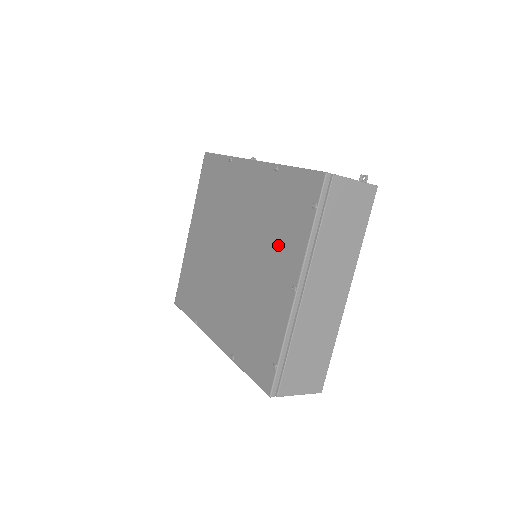
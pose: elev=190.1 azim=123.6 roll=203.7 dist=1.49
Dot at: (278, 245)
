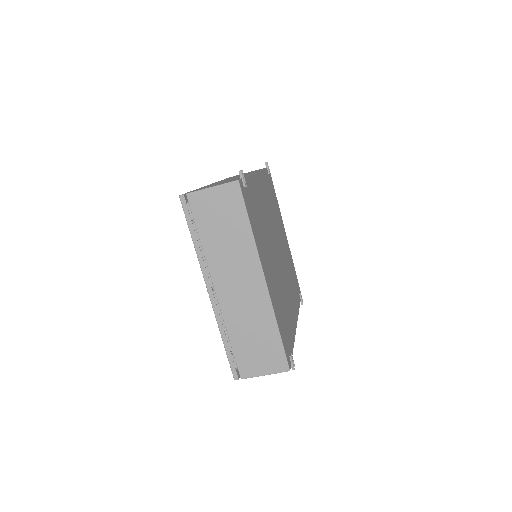
Dot at: occluded
